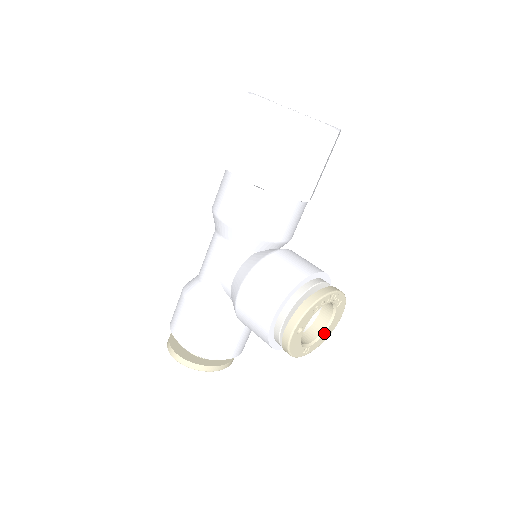
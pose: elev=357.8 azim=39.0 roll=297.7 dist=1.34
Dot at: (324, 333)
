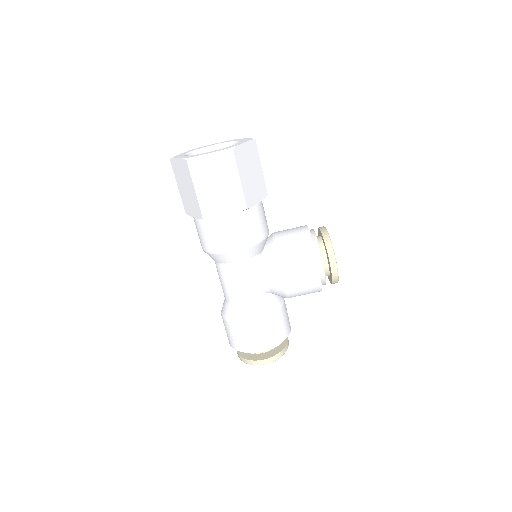
Dot at: occluded
